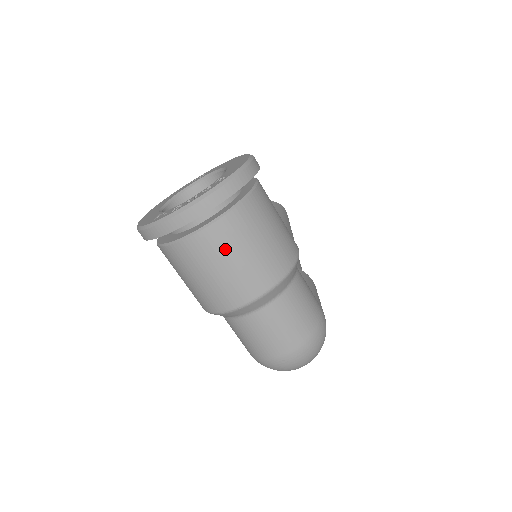
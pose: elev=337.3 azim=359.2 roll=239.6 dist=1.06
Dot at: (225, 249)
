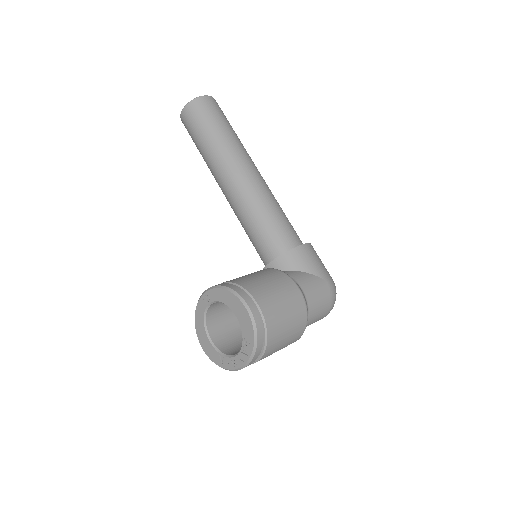
Dot at: occluded
